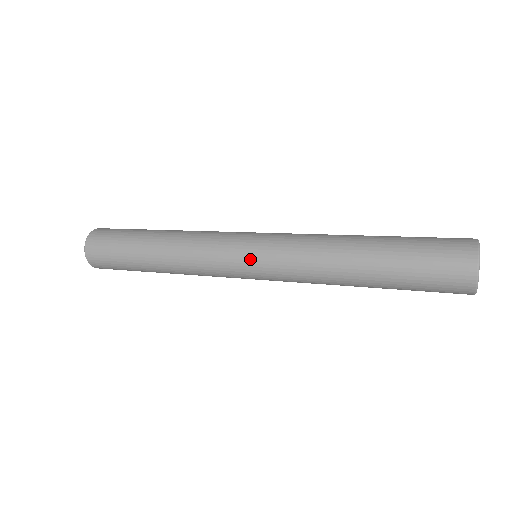
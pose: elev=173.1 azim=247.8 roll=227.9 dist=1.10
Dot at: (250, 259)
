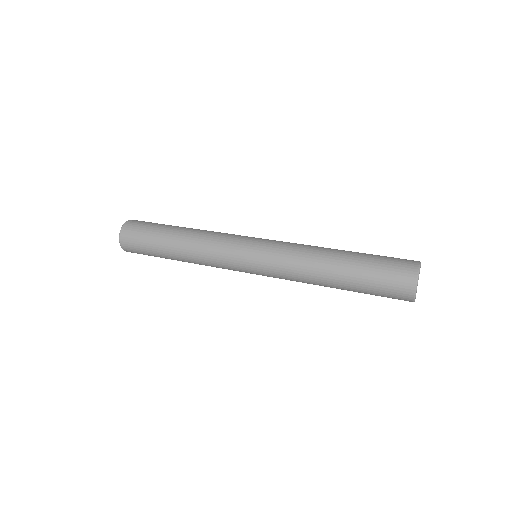
Dot at: (252, 269)
